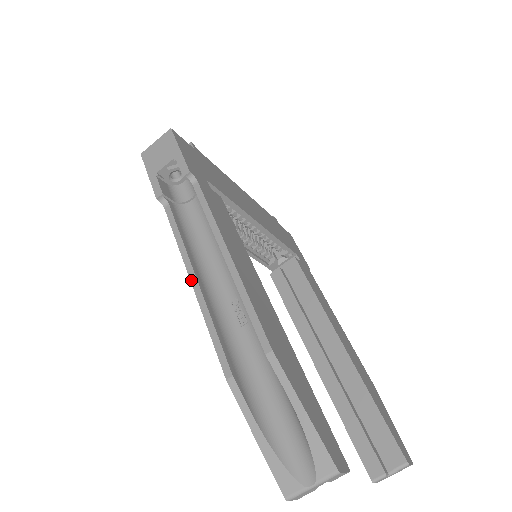
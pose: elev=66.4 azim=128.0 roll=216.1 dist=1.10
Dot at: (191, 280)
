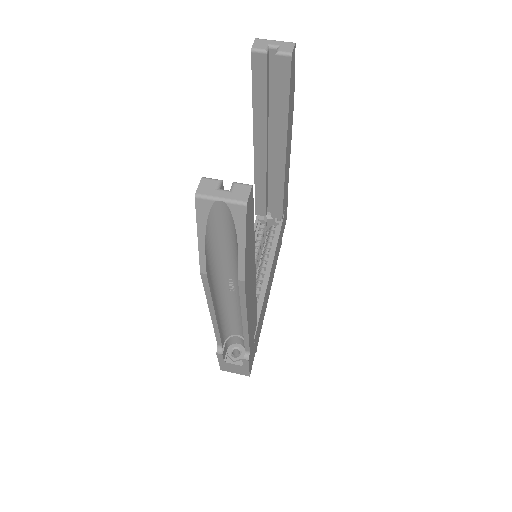
Dot at: occluded
